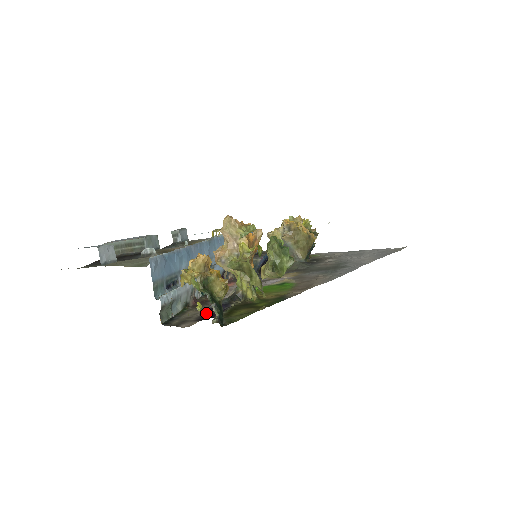
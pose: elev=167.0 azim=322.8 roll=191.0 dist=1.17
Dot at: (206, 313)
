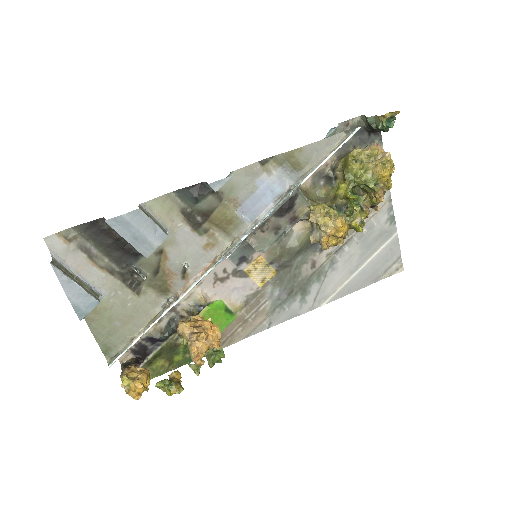
Dot at: (146, 339)
